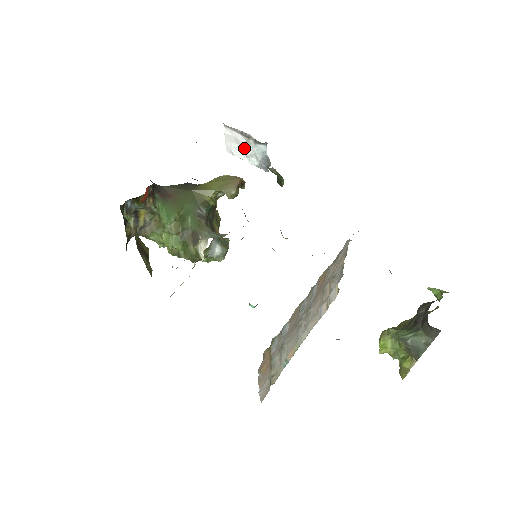
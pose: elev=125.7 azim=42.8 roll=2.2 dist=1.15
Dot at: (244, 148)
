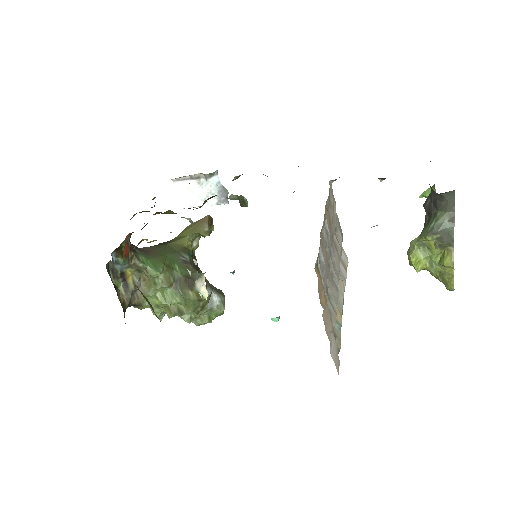
Dot at: (198, 193)
